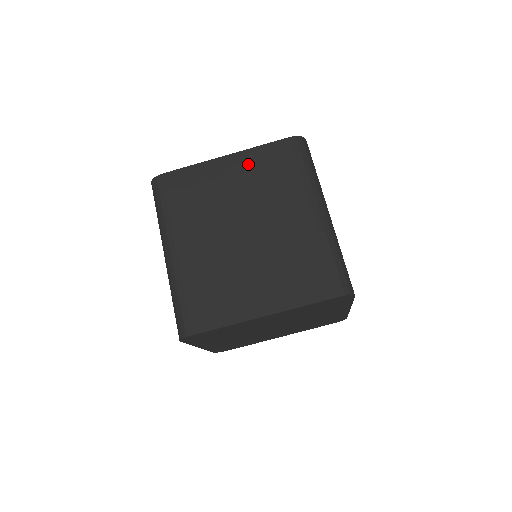
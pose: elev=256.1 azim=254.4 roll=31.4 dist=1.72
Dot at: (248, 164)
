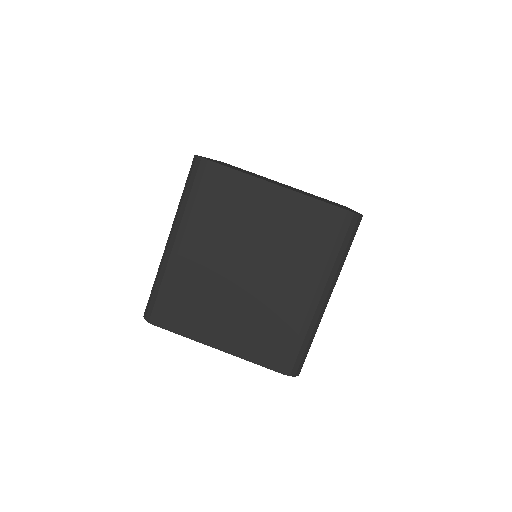
Dot at: (292, 210)
